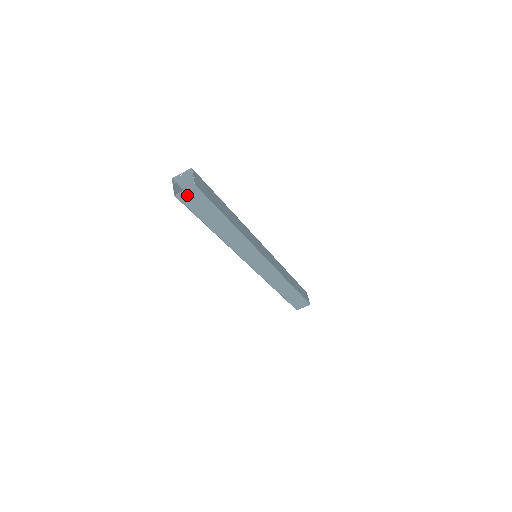
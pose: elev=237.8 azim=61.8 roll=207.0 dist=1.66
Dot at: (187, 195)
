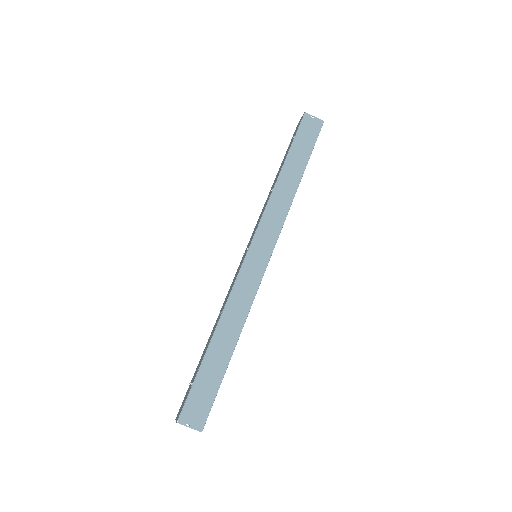
Dot at: (311, 121)
